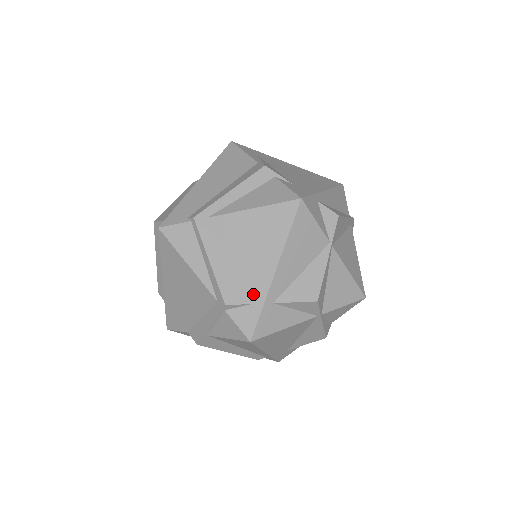
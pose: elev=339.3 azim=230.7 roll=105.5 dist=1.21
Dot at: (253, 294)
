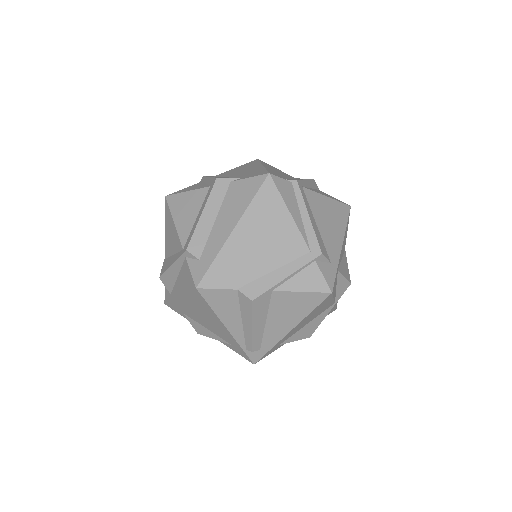
Dot at: (331, 256)
